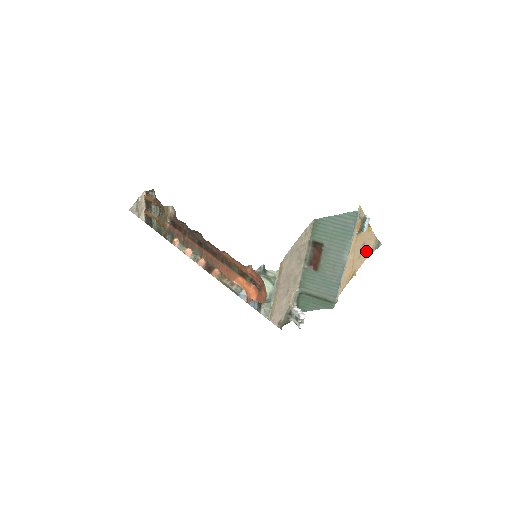
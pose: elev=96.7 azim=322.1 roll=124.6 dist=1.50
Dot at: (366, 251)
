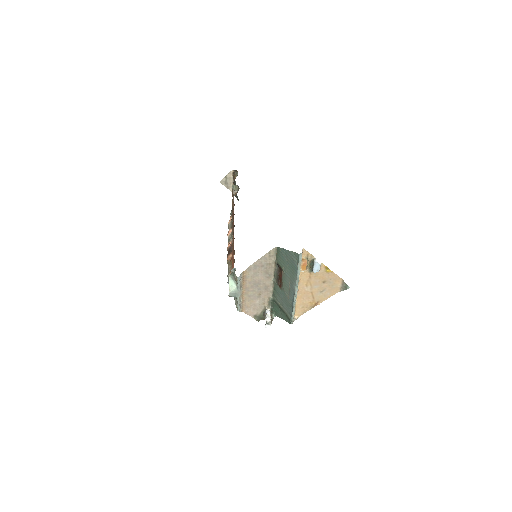
Dot at: (331, 288)
